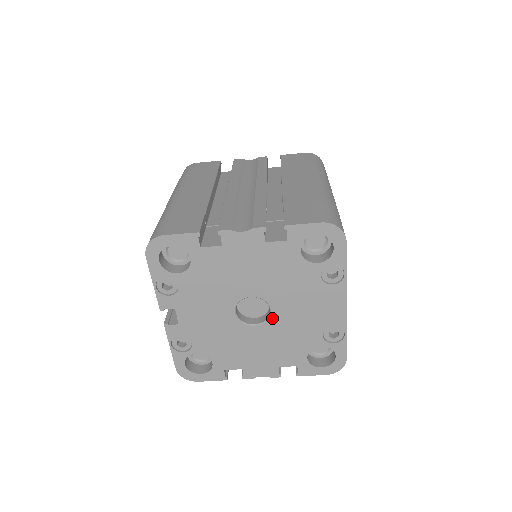
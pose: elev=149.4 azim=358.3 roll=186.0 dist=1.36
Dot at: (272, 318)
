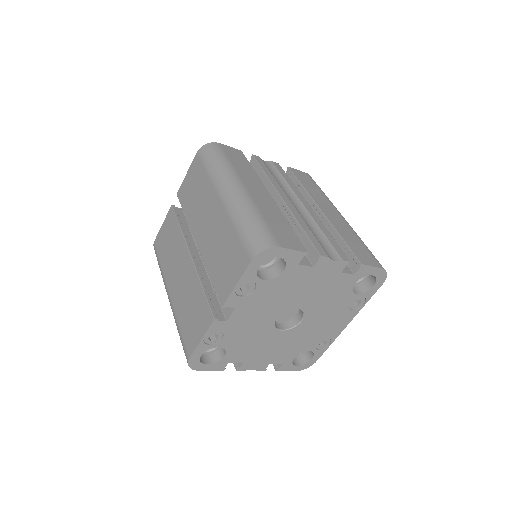
Dot at: (297, 327)
